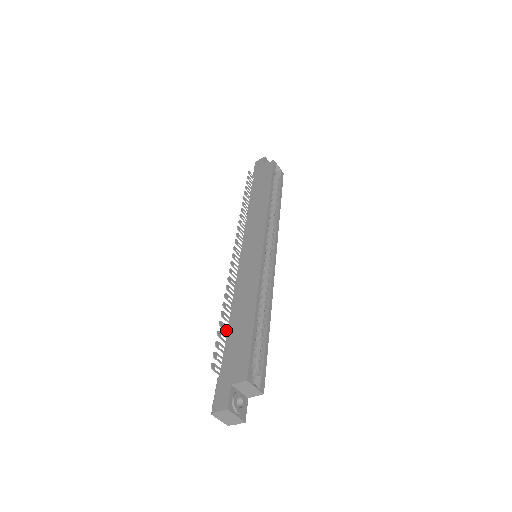
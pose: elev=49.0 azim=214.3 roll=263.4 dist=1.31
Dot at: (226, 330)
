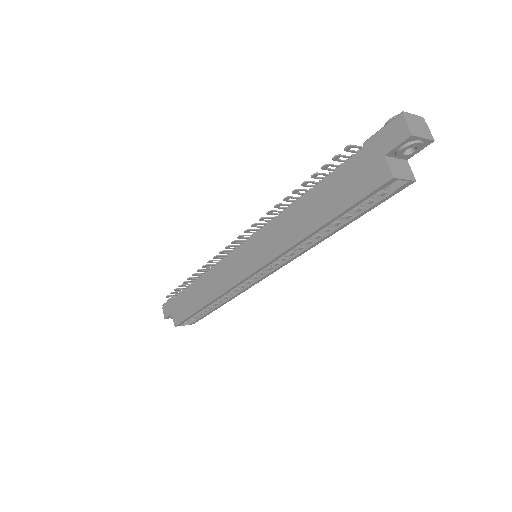
Dot at: (191, 283)
